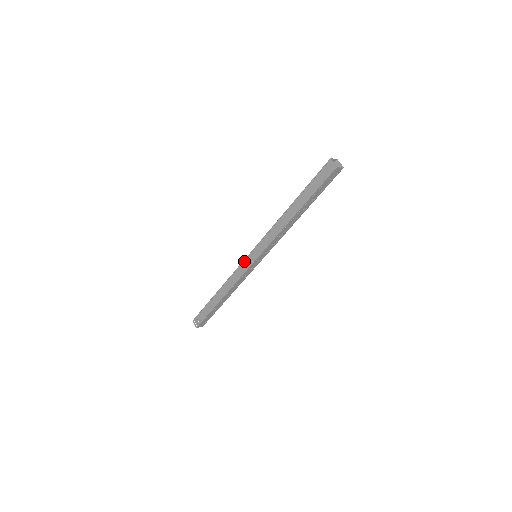
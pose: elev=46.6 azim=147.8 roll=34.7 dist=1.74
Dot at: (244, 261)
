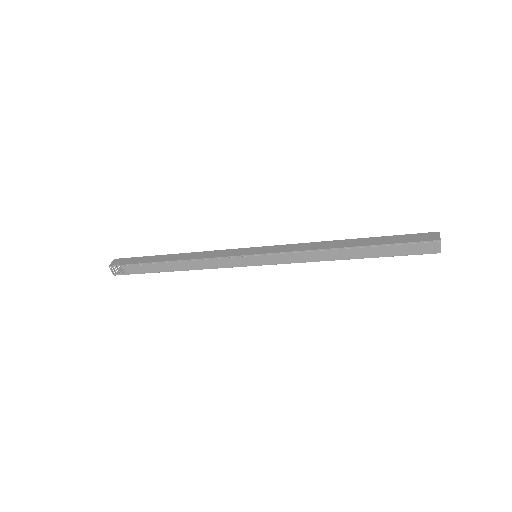
Dot at: (237, 257)
